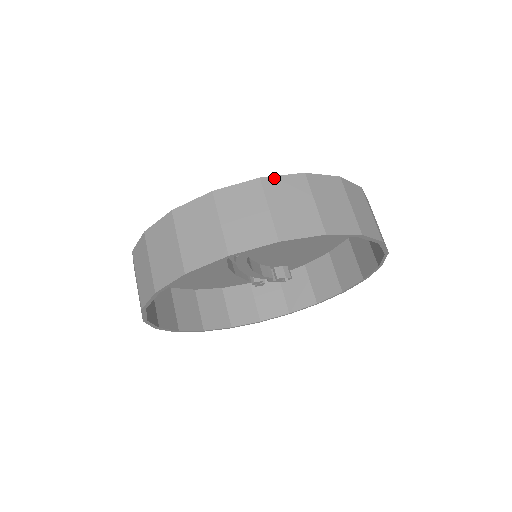
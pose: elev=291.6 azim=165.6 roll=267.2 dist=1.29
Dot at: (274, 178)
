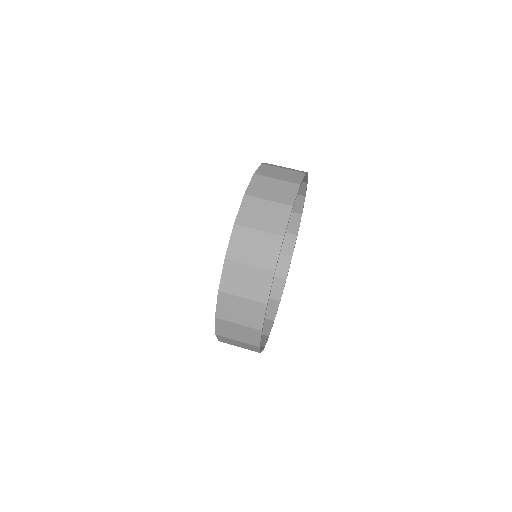
Dot at: (264, 163)
